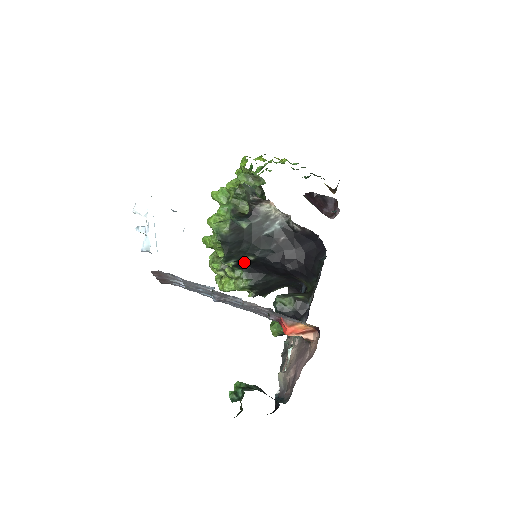
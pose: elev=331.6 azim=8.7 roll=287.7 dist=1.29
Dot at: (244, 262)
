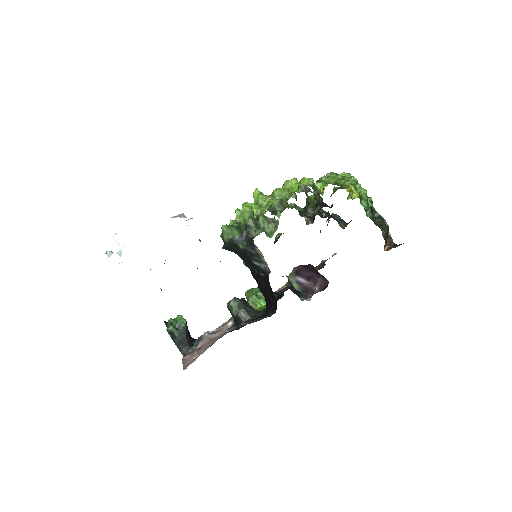
Dot at: occluded
